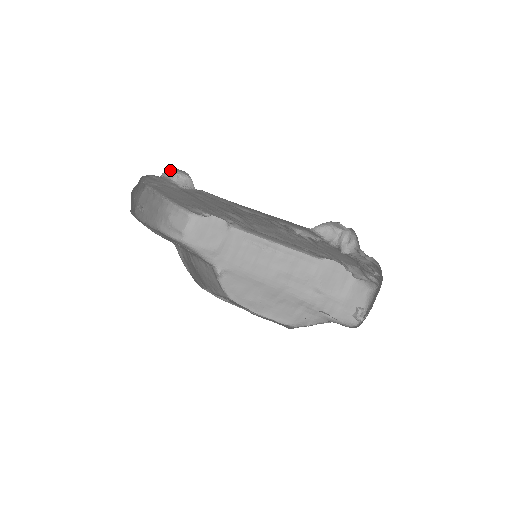
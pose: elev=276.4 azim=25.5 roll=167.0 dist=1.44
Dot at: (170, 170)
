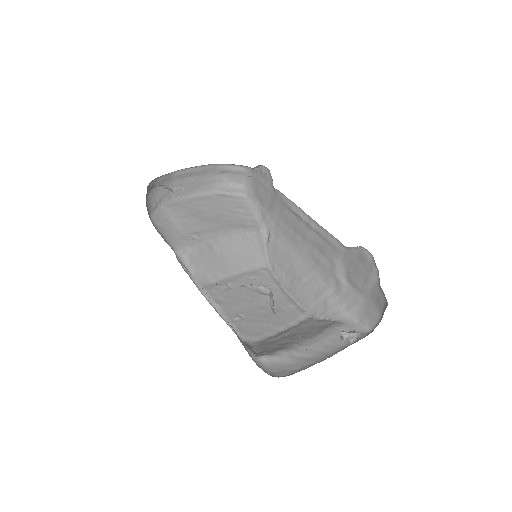
Dot at: occluded
